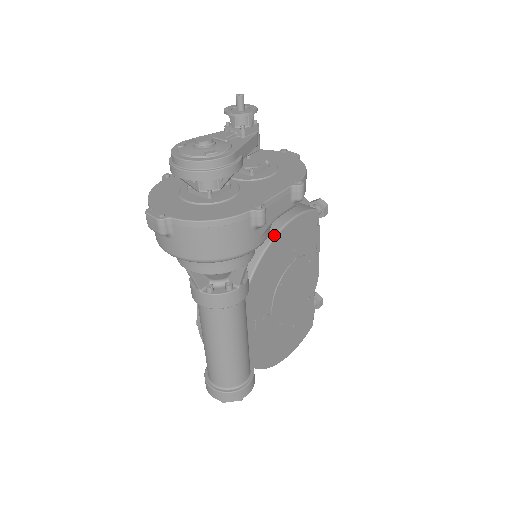
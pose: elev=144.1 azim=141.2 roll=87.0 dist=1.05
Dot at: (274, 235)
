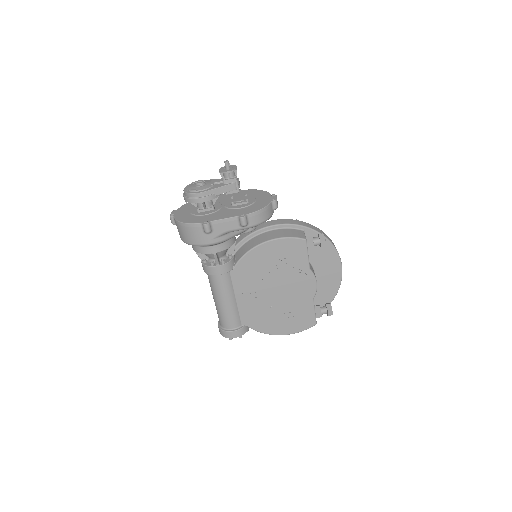
Dot at: (257, 245)
